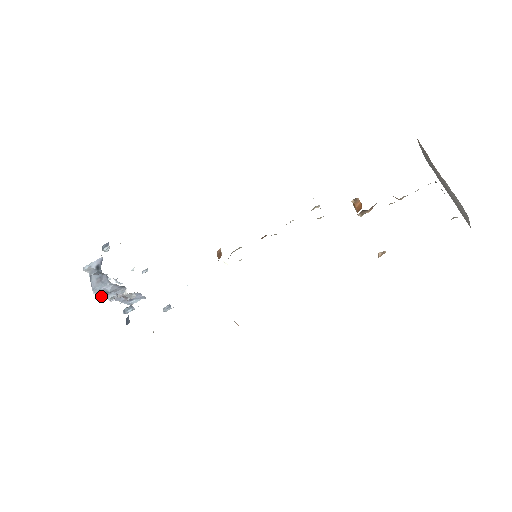
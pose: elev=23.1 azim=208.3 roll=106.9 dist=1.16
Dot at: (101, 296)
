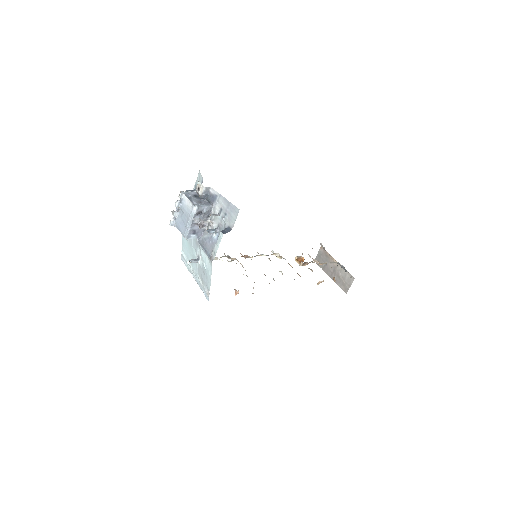
Dot at: (197, 212)
